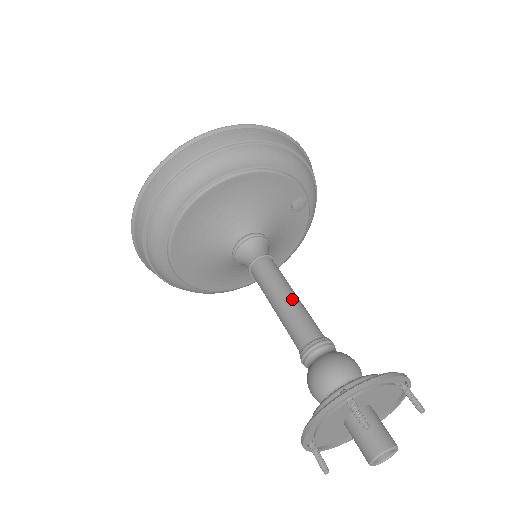
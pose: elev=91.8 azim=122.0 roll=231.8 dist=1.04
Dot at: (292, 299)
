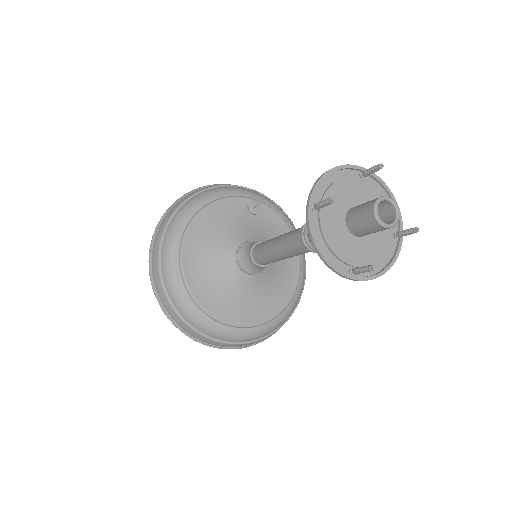
Dot at: (279, 237)
